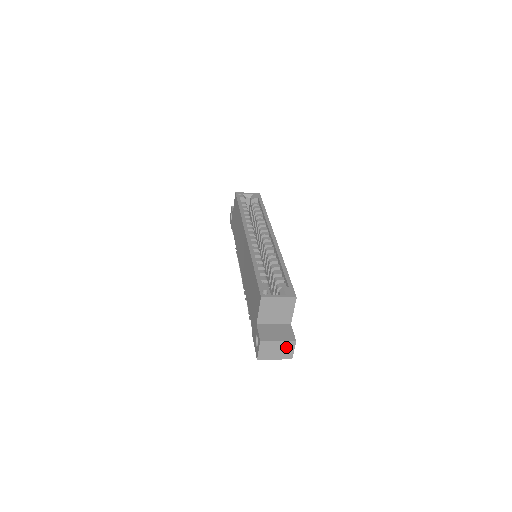
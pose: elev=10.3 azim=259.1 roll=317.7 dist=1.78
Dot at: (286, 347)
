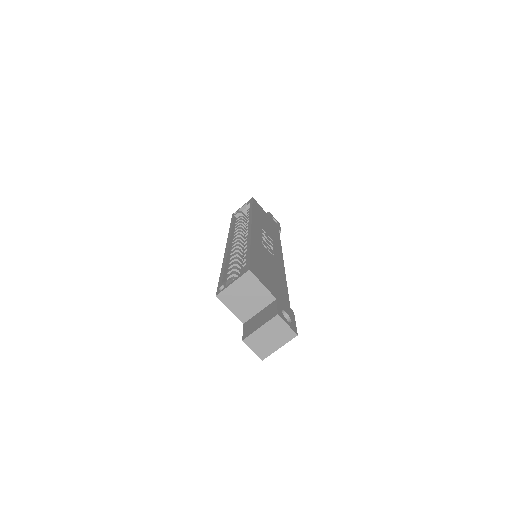
Dot at: (275, 327)
